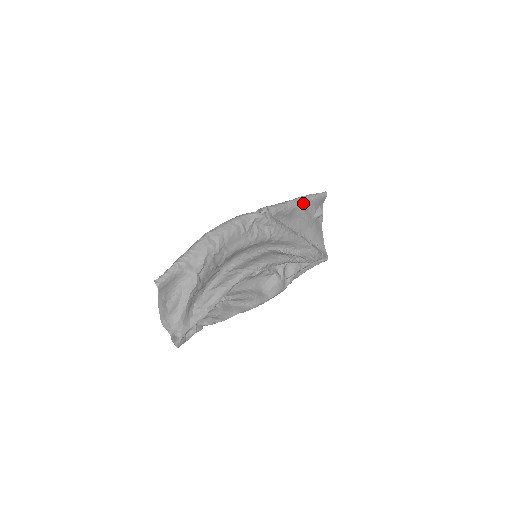
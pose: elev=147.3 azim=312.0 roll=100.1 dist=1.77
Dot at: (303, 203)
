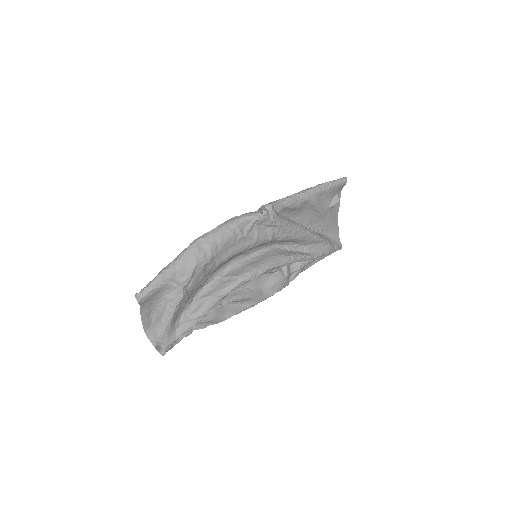
Dot at: (316, 194)
